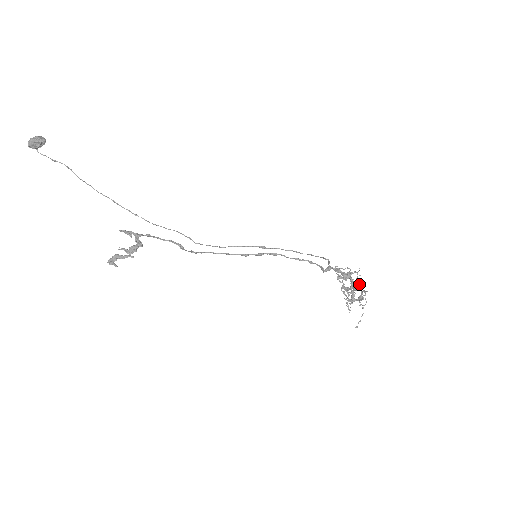
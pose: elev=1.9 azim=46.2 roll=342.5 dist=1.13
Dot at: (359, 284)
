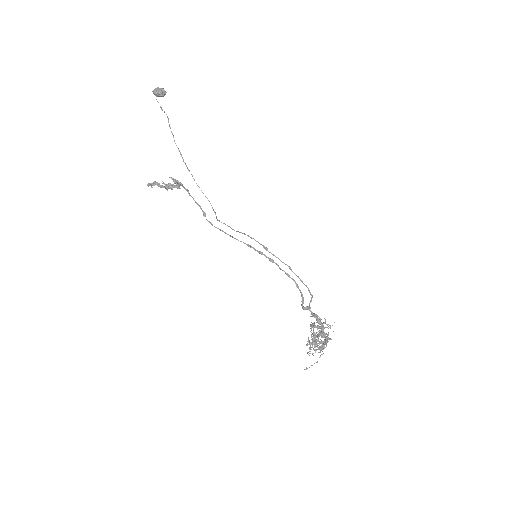
Dot at: (327, 336)
